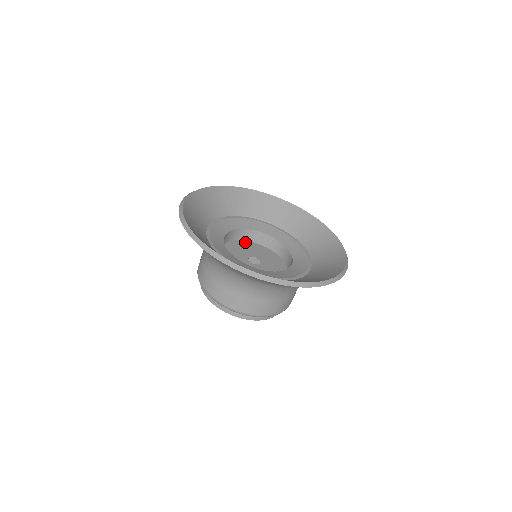
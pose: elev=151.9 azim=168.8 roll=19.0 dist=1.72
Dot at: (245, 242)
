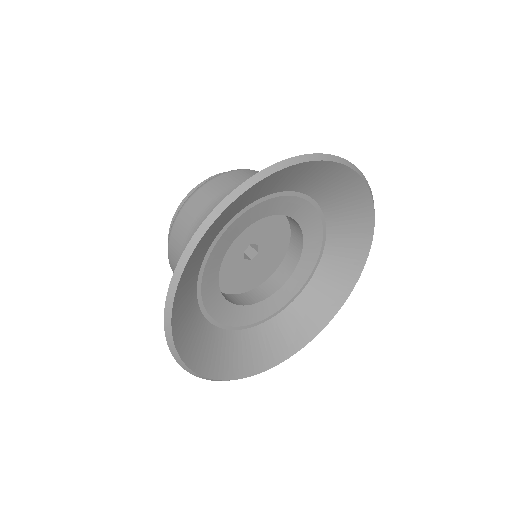
Dot at: occluded
